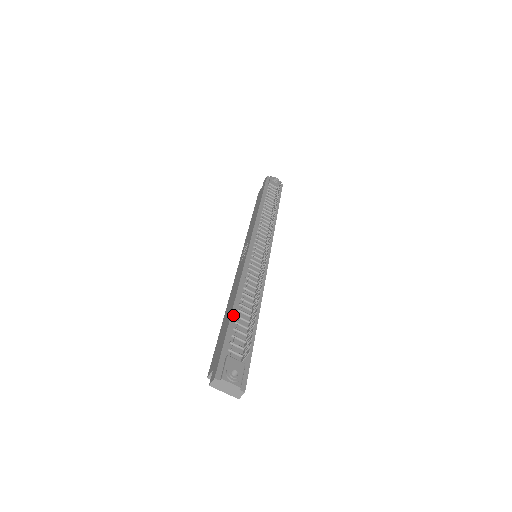
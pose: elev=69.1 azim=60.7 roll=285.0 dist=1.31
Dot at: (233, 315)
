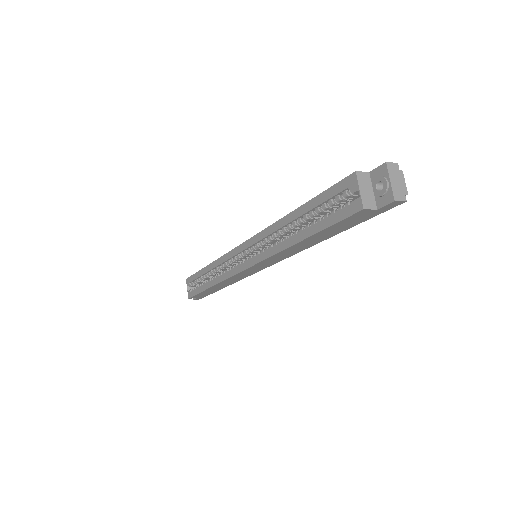
Dot at: occluded
